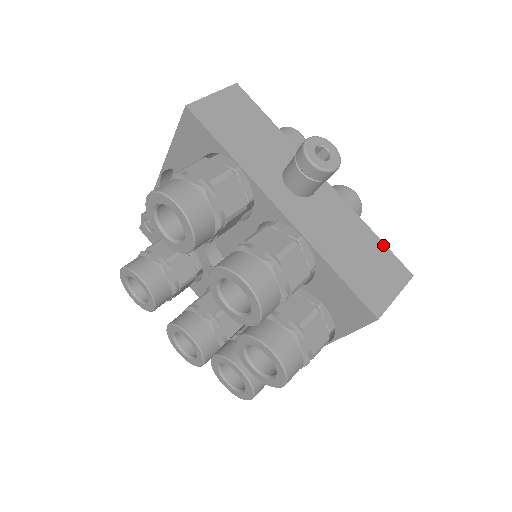
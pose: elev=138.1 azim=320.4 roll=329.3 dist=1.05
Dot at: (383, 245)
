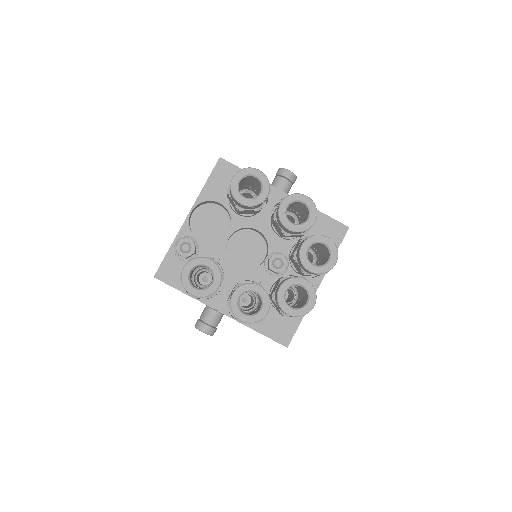
Dot at: occluded
